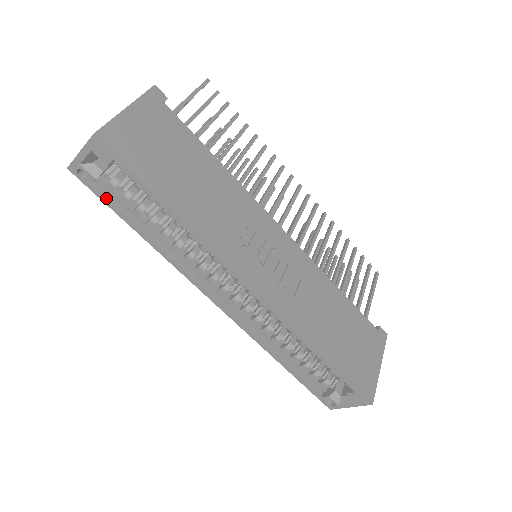
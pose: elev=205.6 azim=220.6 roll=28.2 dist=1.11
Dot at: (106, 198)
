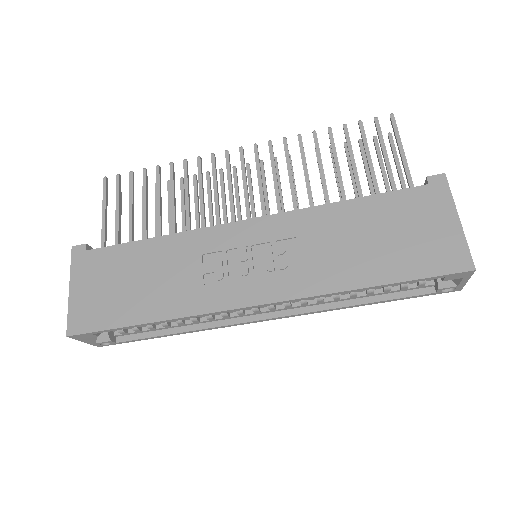
Dot at: (131, 340)
